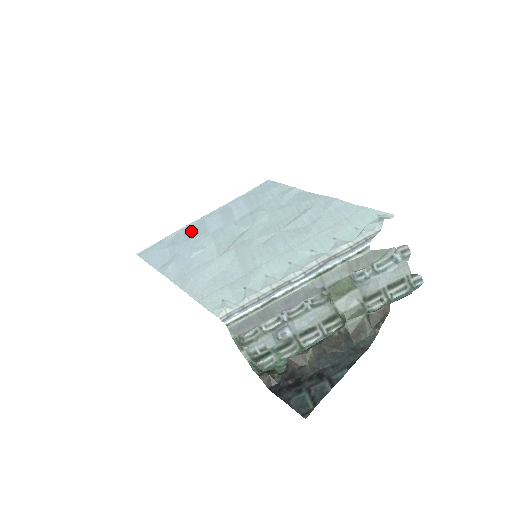
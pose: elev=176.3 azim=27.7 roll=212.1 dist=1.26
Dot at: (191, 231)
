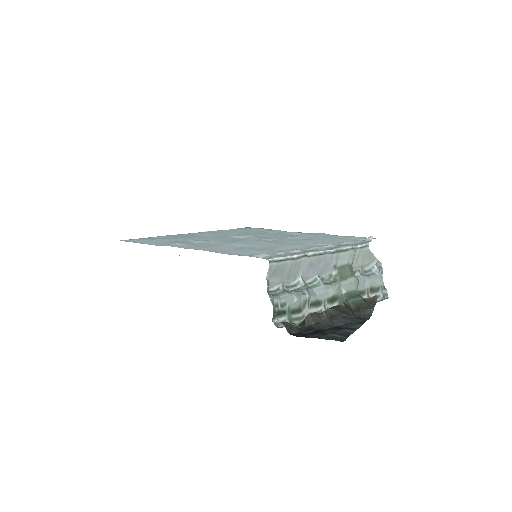
Dot at: (183, 236)
